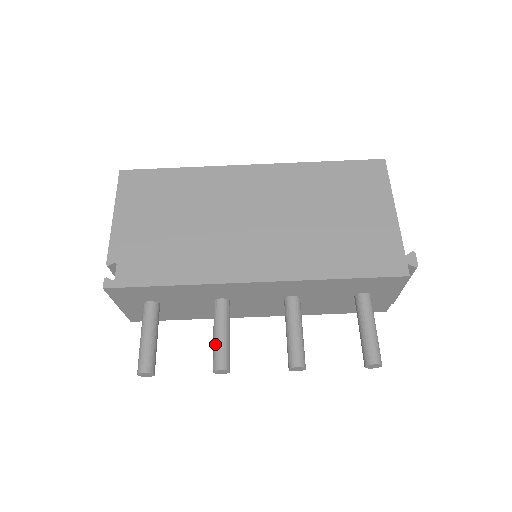
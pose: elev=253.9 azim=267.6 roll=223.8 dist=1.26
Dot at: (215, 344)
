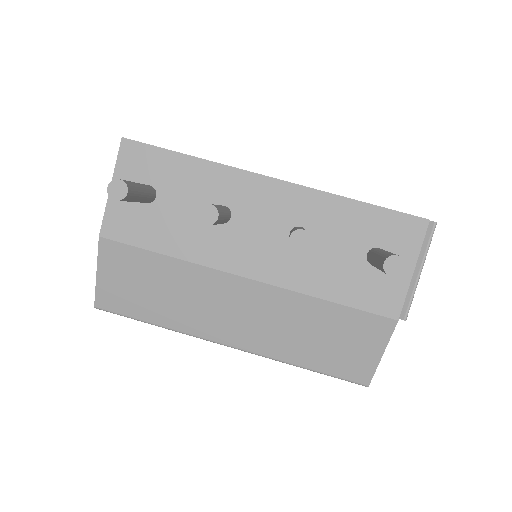
Dot at: occluded
